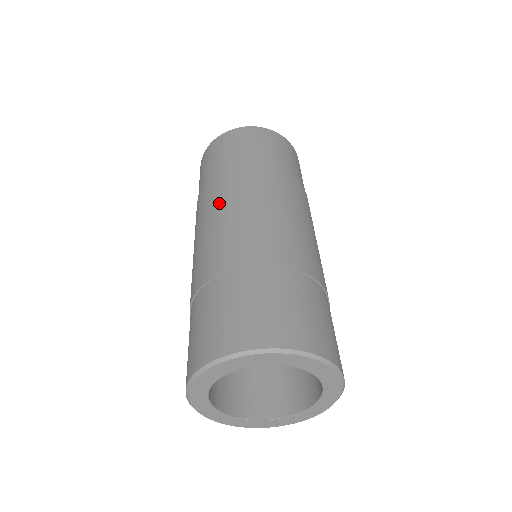
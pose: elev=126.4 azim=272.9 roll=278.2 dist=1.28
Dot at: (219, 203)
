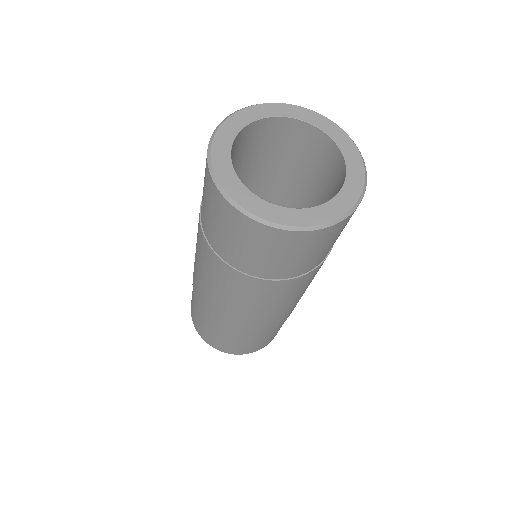
Dot at: occluded
